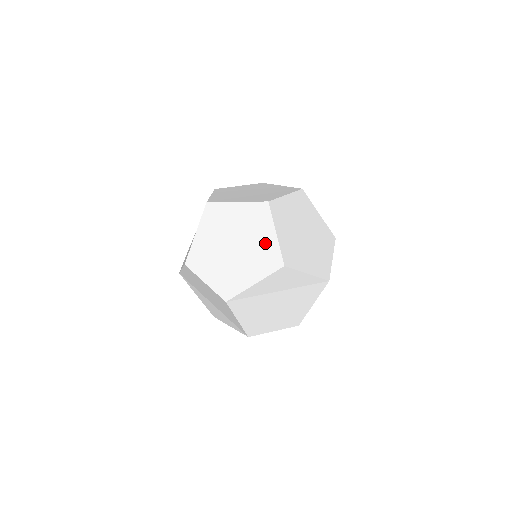
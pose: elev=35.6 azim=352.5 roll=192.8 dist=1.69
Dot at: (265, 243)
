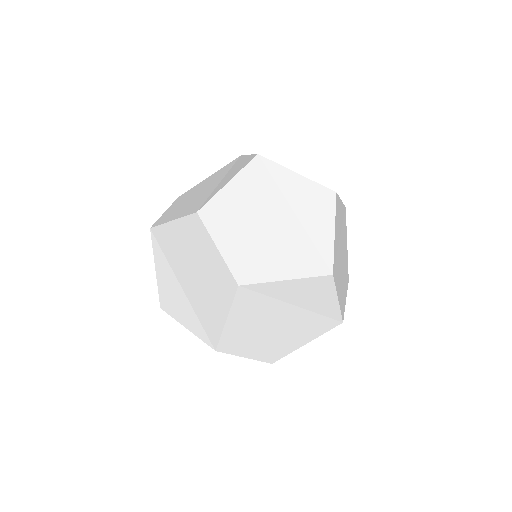
Dot at: (317, 237)
